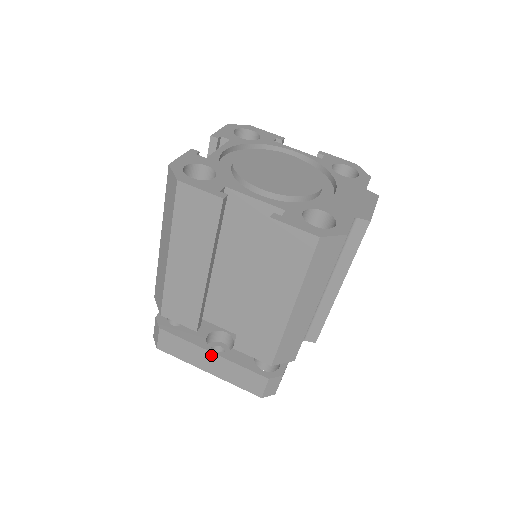
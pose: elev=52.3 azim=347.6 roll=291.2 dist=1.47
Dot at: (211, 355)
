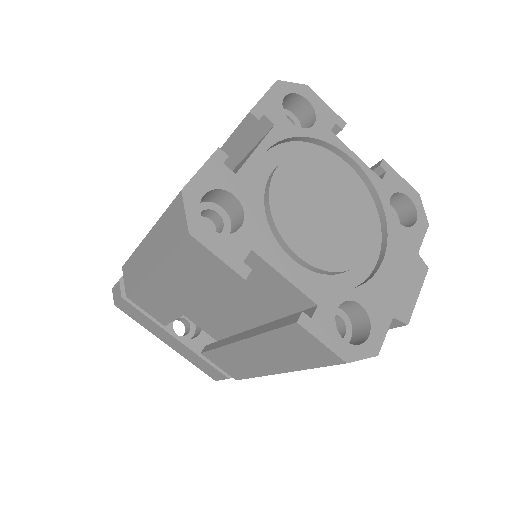
Dot at: (174, 339)
